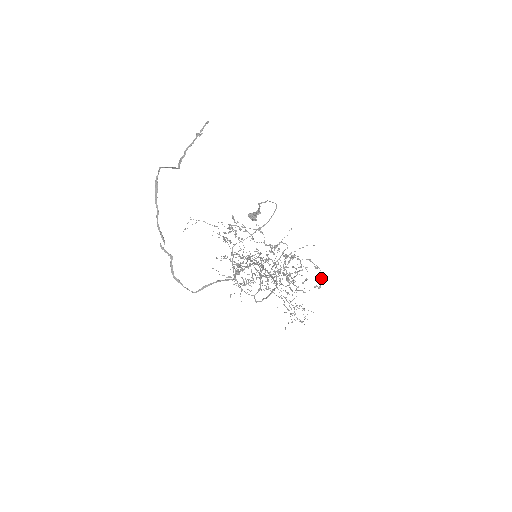
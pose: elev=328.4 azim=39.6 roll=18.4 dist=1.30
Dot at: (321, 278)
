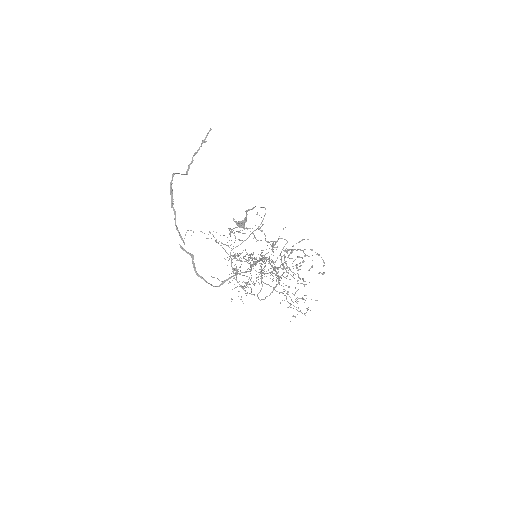
Dot at: (323, 265)
